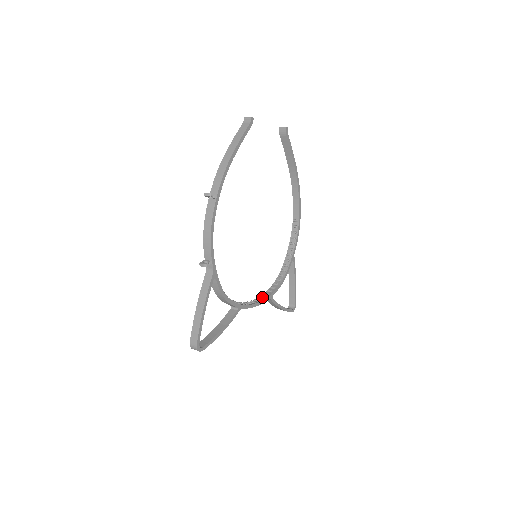
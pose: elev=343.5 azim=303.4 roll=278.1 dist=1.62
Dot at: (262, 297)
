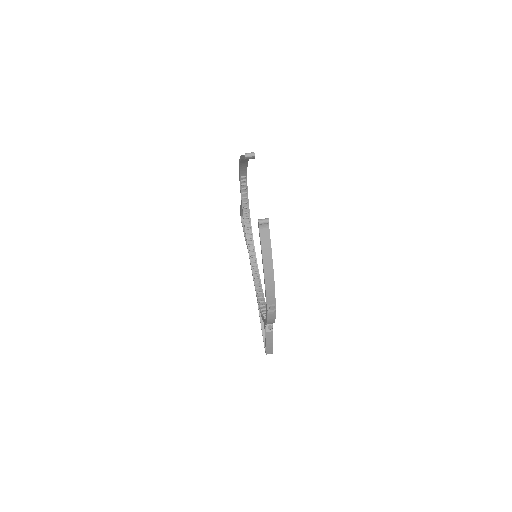
Dot at: (252, 258)
